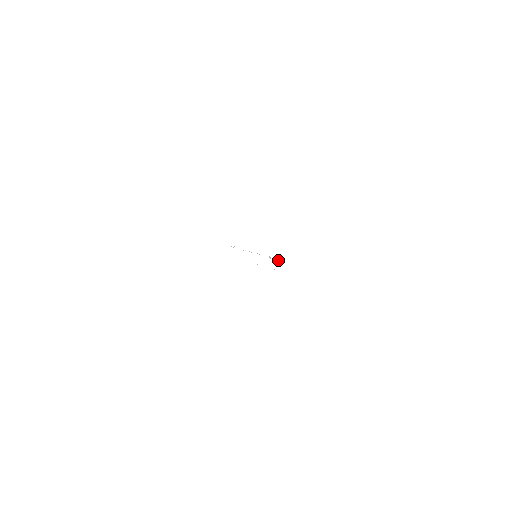
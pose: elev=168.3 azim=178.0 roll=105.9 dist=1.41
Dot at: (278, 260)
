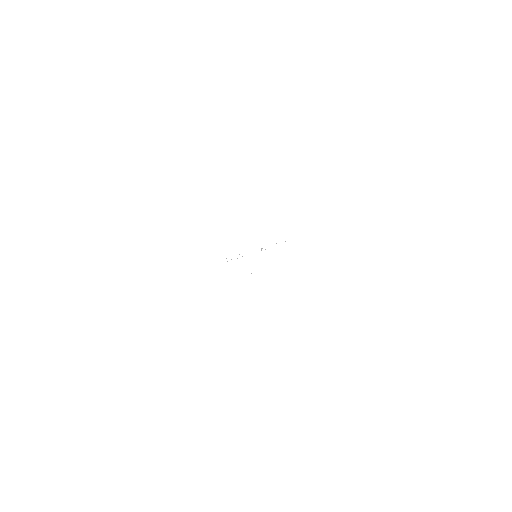
Dot at: occluded
